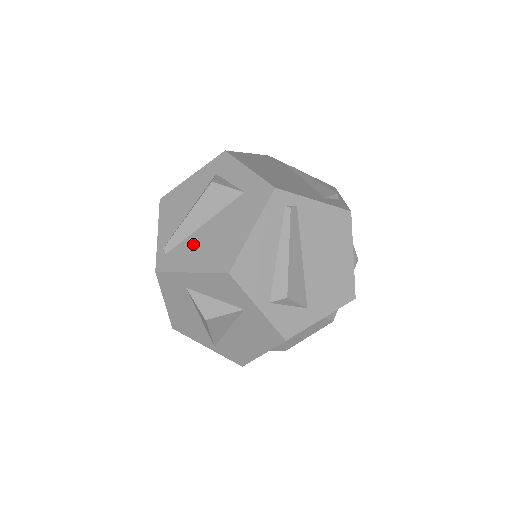
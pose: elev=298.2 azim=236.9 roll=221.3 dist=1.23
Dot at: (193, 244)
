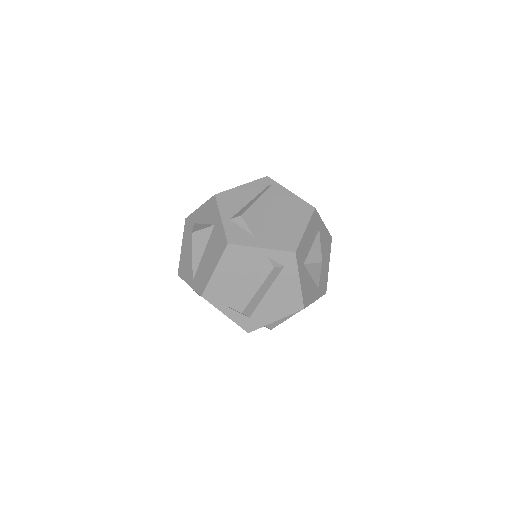
Dot at: occluded
